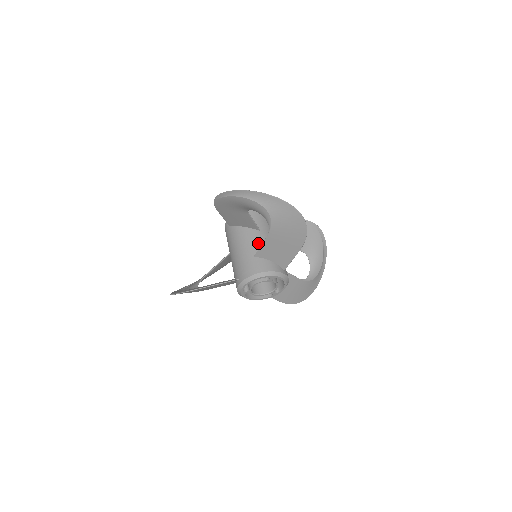
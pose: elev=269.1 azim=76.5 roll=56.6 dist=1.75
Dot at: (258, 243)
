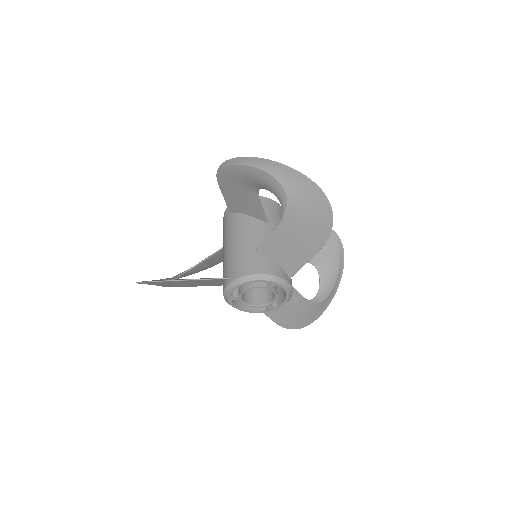
Dot at: (262, 237)
